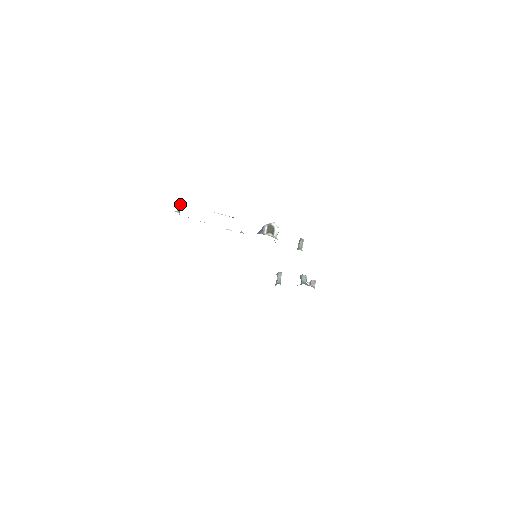
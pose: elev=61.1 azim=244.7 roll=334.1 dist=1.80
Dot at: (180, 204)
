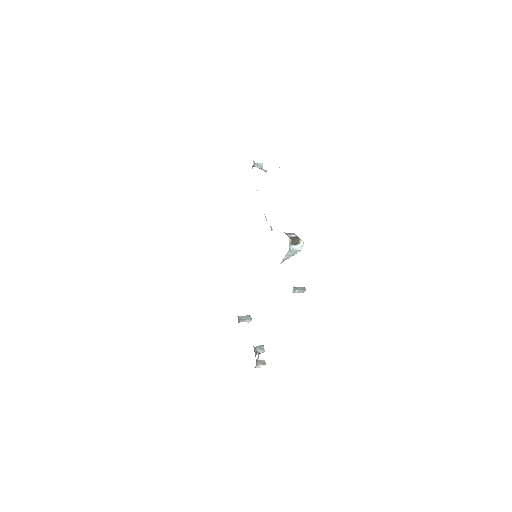
Dot at: (262, 164)
